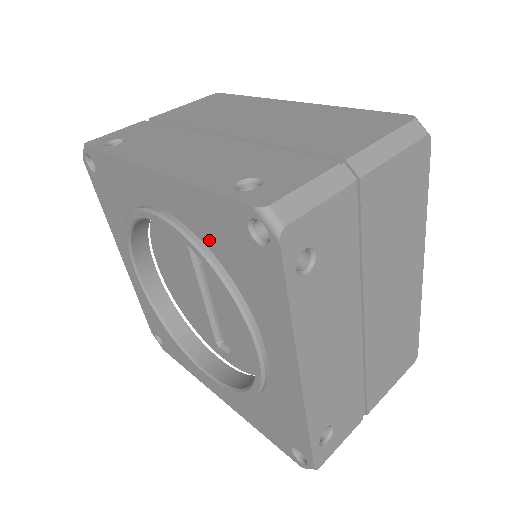
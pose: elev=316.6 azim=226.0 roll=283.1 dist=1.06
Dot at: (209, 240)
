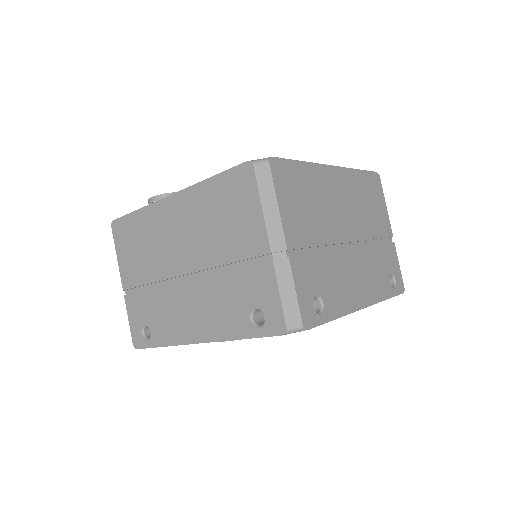
Dot at: occluded
